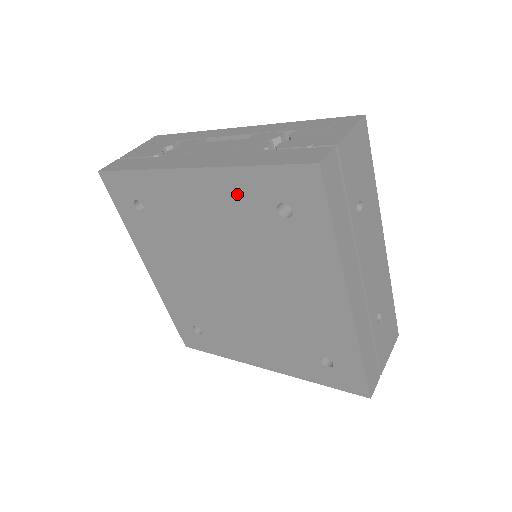
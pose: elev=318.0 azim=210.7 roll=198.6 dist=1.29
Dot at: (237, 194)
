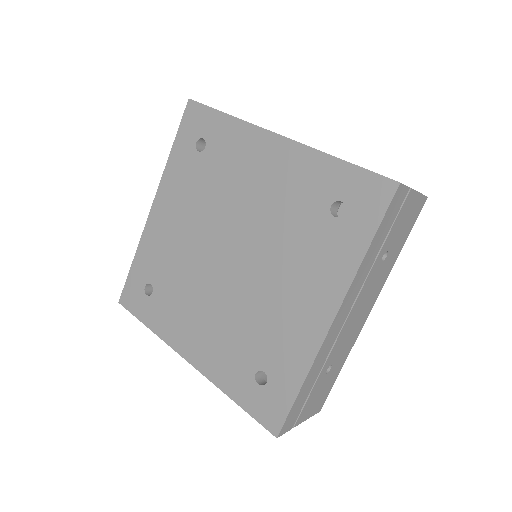
Dot at: (305, 176)
